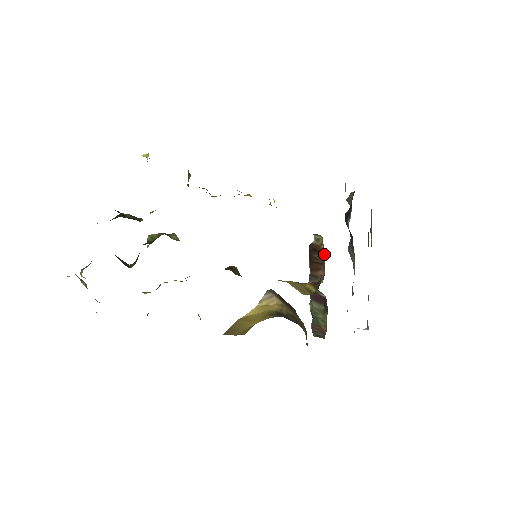
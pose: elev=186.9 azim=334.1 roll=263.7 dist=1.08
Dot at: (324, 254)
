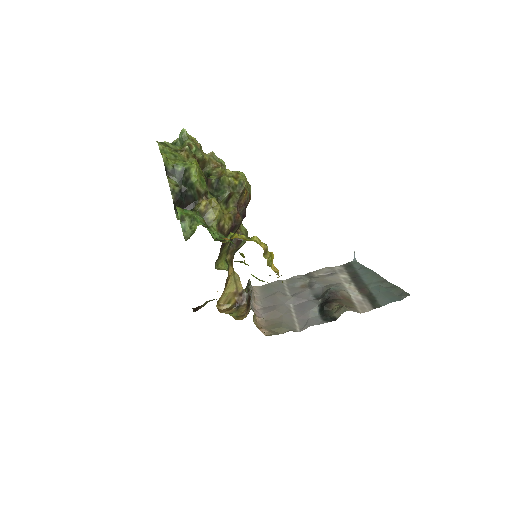
Dot at: (246, 313)
